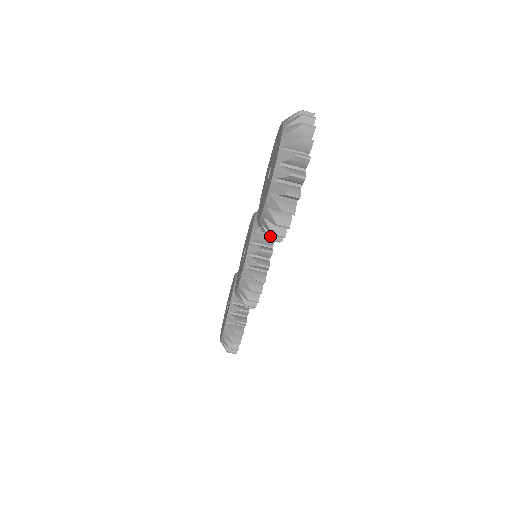
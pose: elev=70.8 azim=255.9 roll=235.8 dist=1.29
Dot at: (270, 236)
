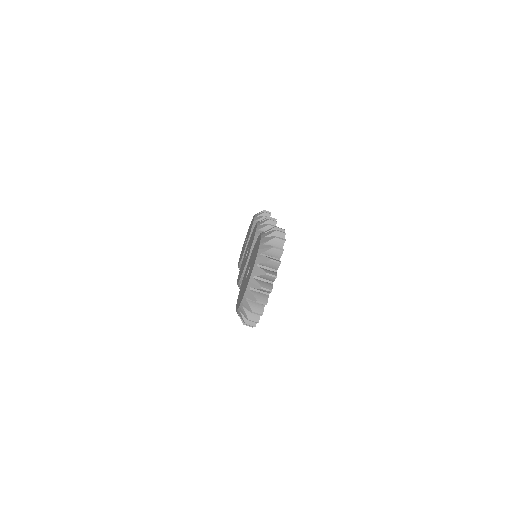
Dot at: occluded
